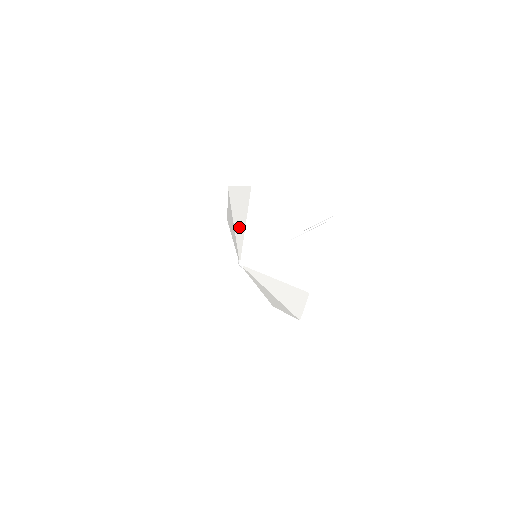
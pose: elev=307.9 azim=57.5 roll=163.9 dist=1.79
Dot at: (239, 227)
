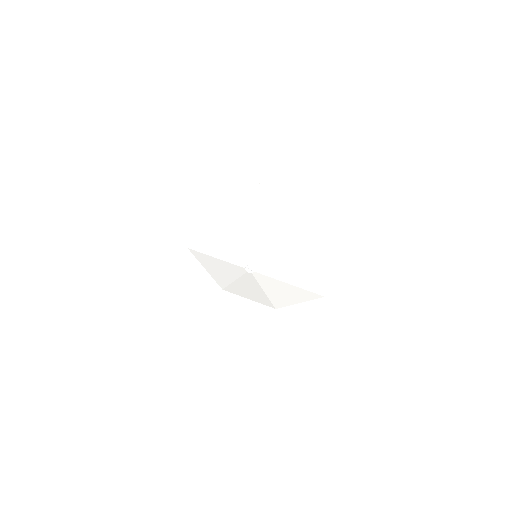
Dot at: (260, 232)
